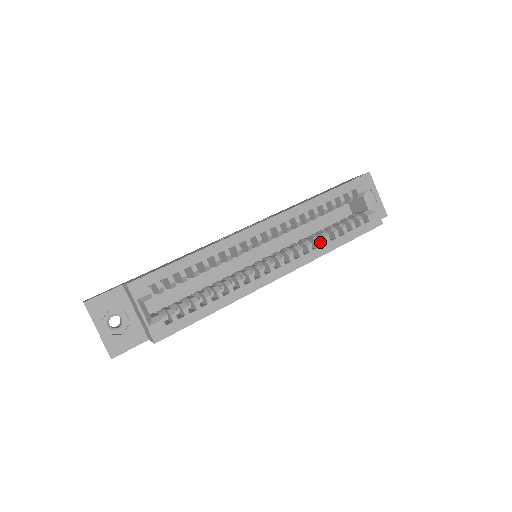
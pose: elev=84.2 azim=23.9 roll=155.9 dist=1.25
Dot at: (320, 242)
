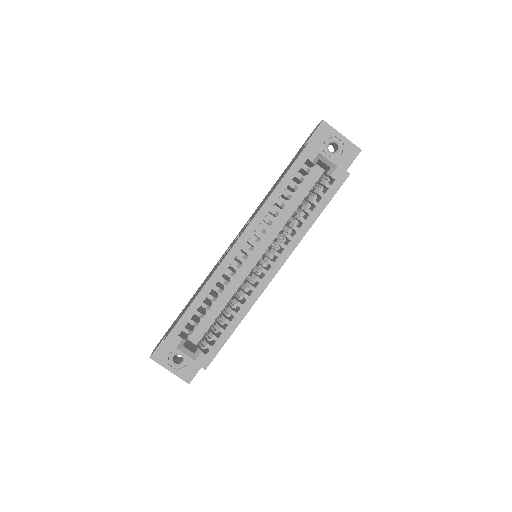
Dot at: (296, 227)
